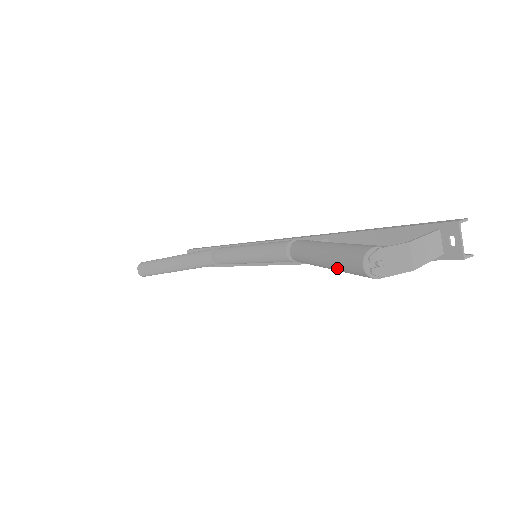
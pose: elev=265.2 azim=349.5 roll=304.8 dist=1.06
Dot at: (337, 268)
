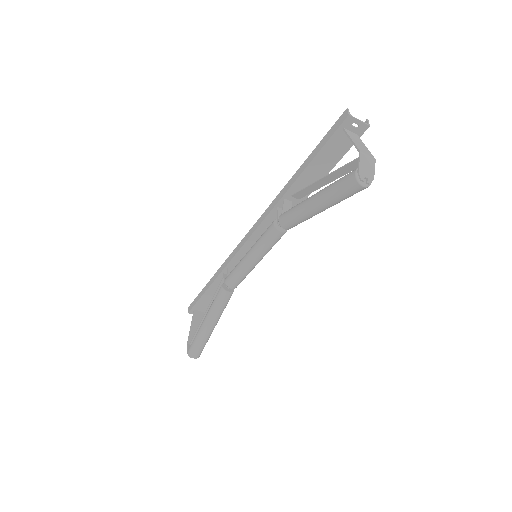
Dot at: occluded
